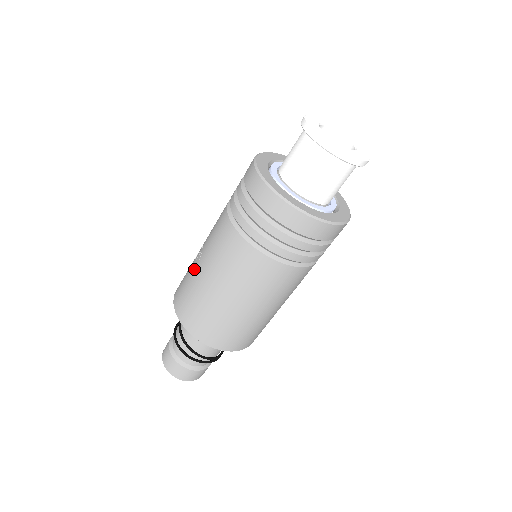
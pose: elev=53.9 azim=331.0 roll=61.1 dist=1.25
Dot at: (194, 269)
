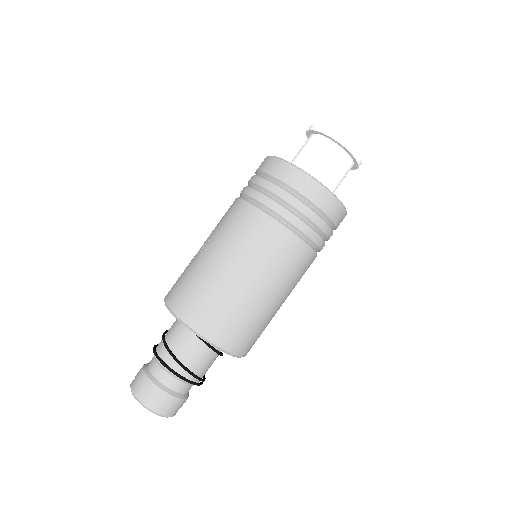
Dot at: (198, 260)
